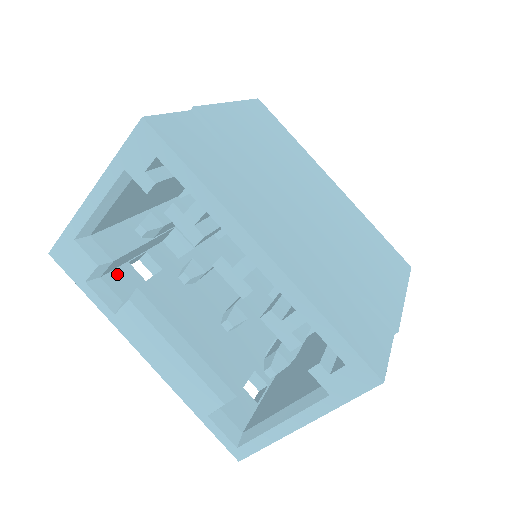
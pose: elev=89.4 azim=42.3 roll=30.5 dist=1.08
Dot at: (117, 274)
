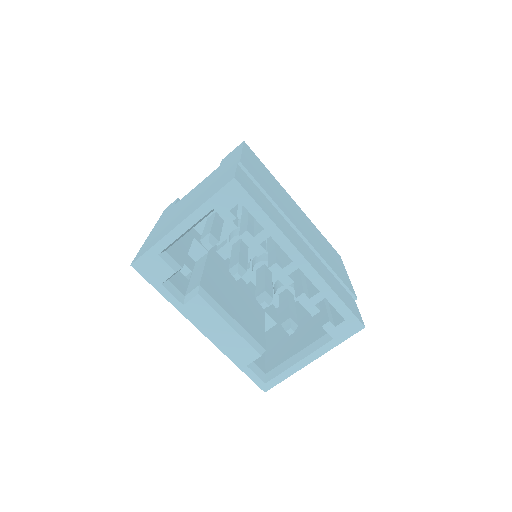
Dot at: (174, 276)
